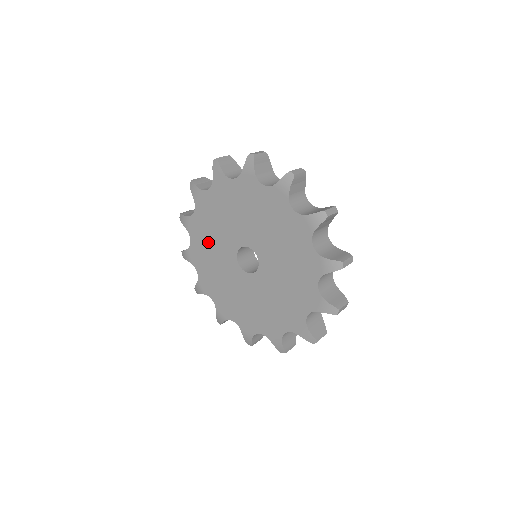
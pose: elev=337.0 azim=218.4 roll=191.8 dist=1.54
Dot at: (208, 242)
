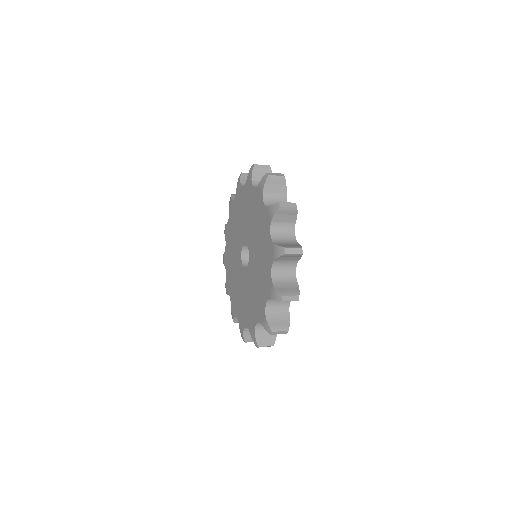
Dot at: (231, 263)
